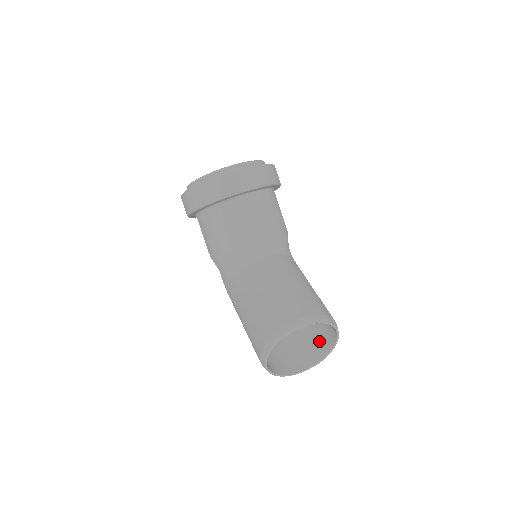
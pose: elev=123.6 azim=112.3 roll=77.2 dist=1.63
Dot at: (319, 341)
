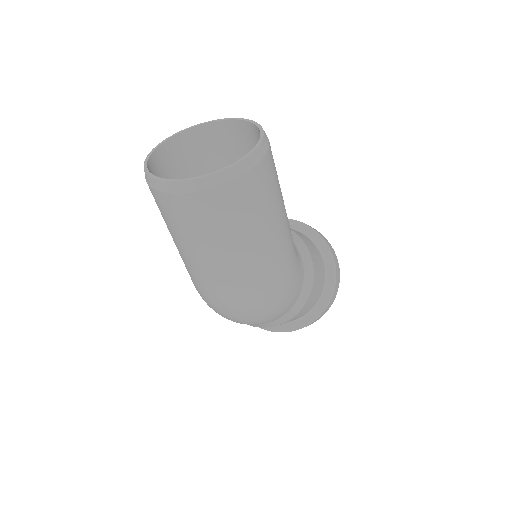
Dot at: (240, 189)
